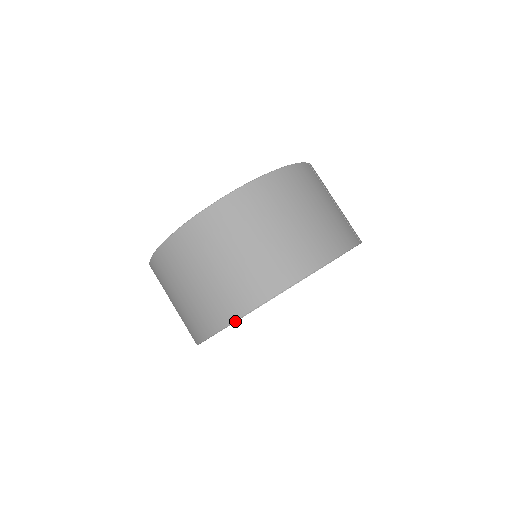
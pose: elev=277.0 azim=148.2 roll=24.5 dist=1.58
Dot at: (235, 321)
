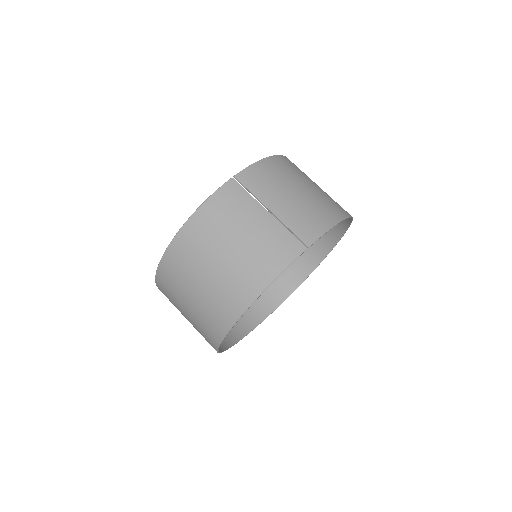
Dot at: (299, 285)
